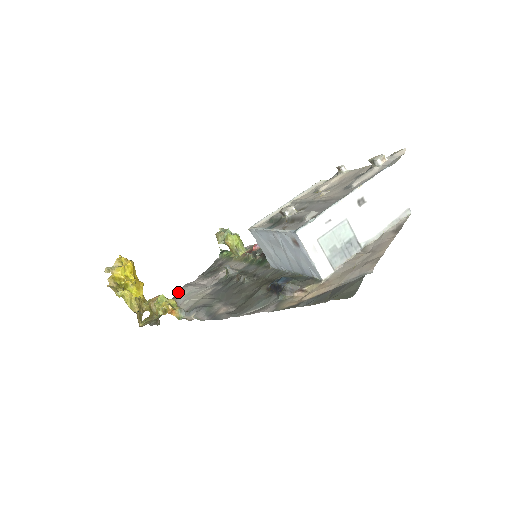
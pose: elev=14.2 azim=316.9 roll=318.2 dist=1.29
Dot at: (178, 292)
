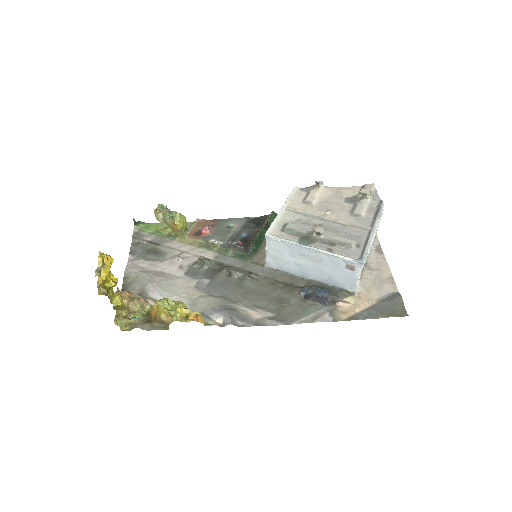
Dot at: (150, 285)
